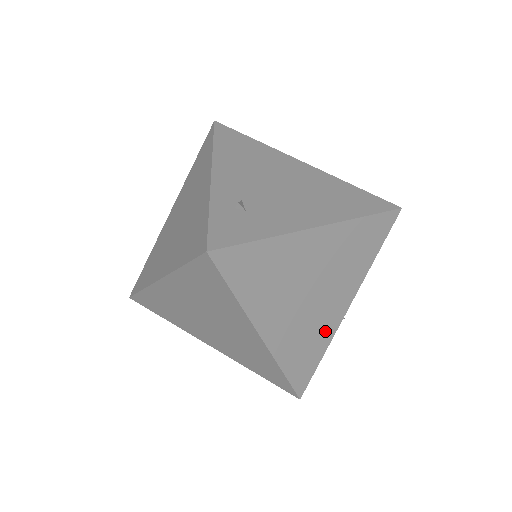
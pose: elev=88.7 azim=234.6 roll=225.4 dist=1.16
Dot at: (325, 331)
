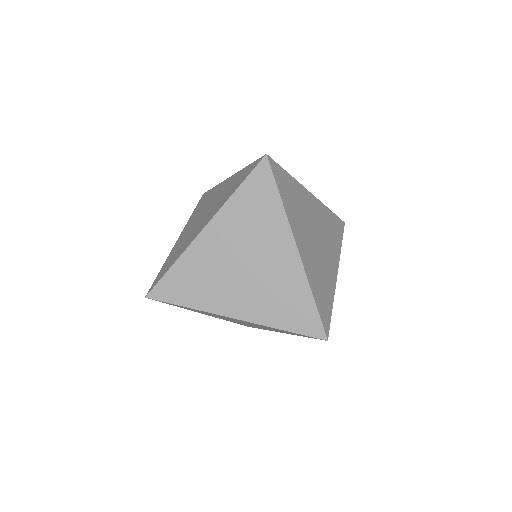
Dot at: (329, 283)
